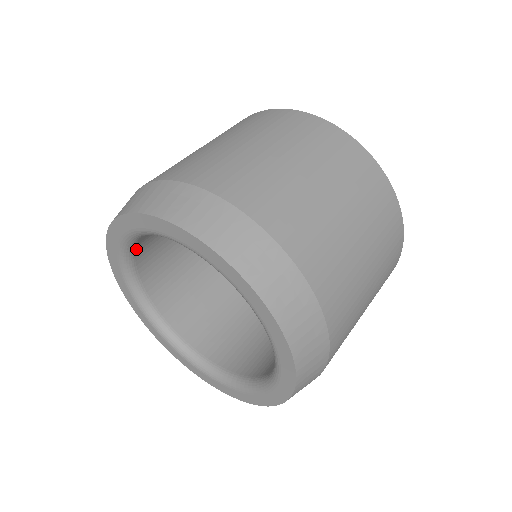
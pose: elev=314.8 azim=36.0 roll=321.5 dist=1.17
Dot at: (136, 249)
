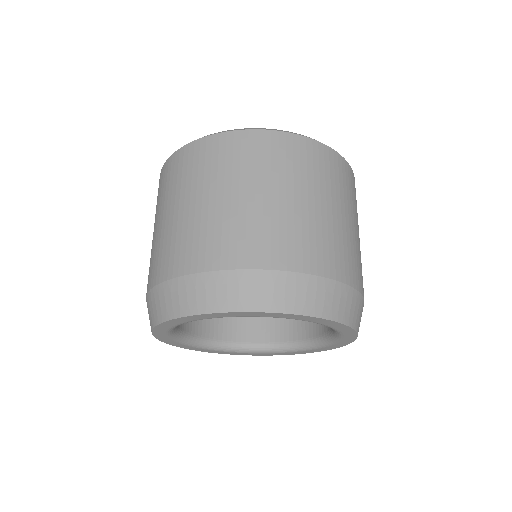
Dot at: occluded
